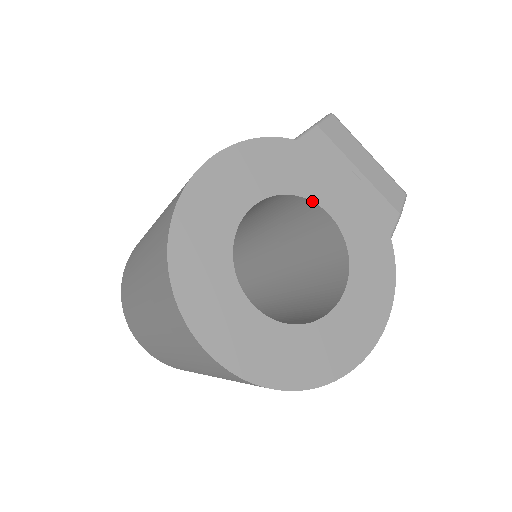
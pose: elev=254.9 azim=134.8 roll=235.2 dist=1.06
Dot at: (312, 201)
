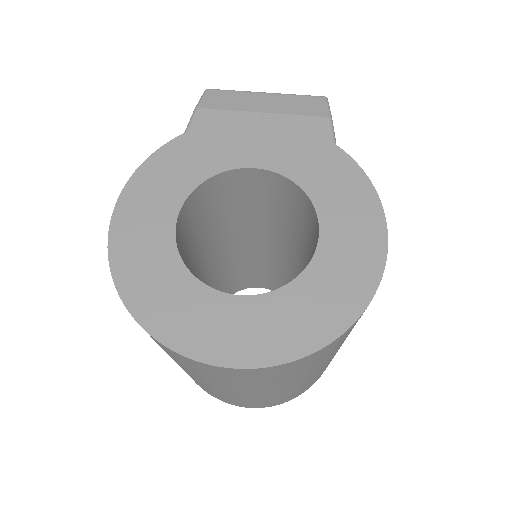
Dot at: (232, 169)
